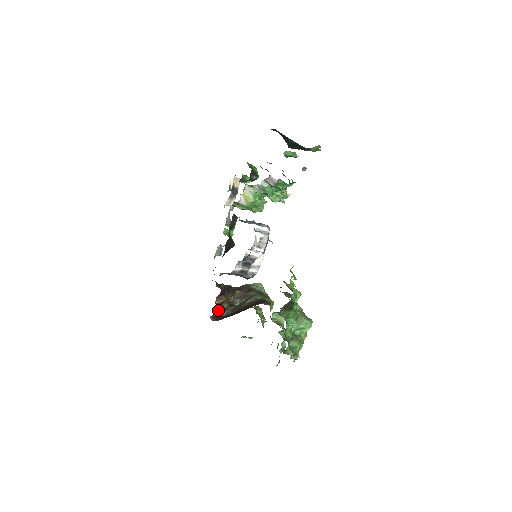
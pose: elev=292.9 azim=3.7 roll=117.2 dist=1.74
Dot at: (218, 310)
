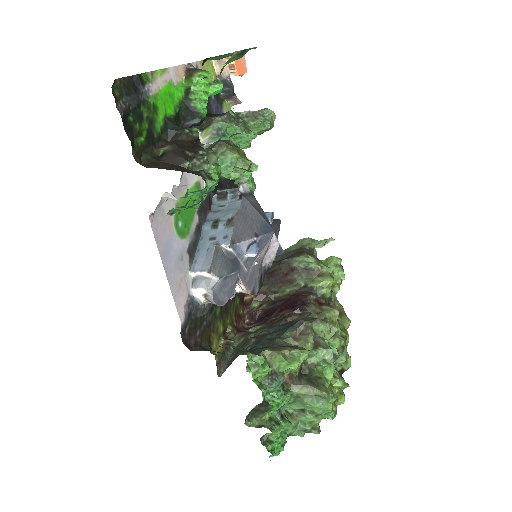
Dot at: (247, 313)
